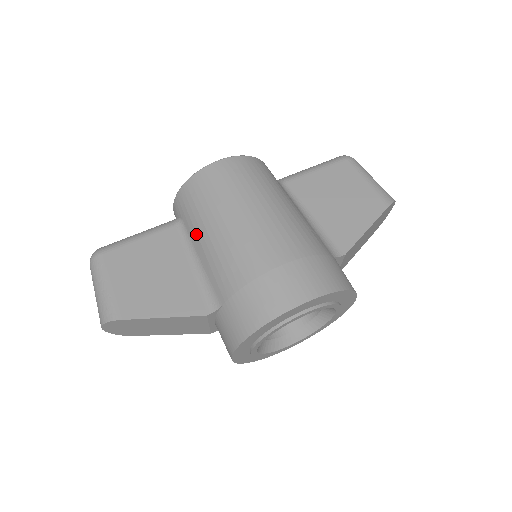
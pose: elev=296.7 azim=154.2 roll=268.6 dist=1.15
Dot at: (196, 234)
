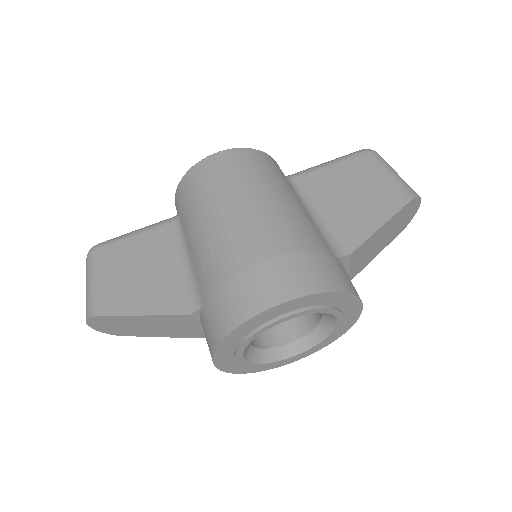
Dot at: (188, 229)
